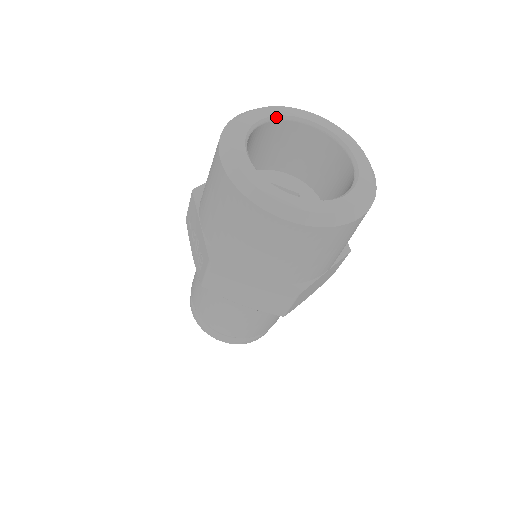
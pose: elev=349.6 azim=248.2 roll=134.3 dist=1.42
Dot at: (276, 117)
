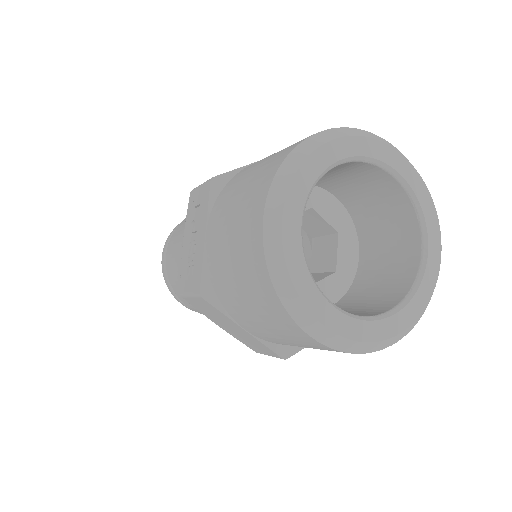
Dot at: (361, 158)
